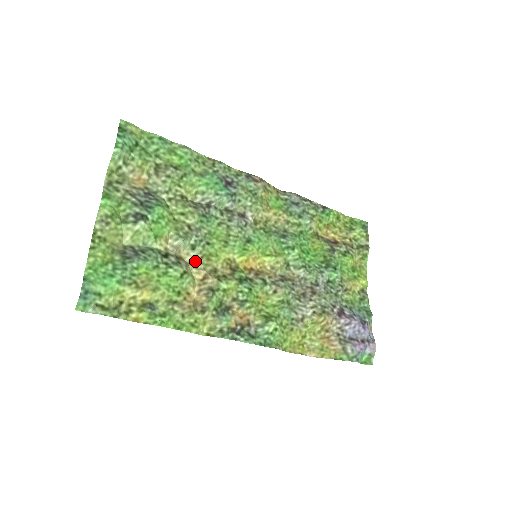
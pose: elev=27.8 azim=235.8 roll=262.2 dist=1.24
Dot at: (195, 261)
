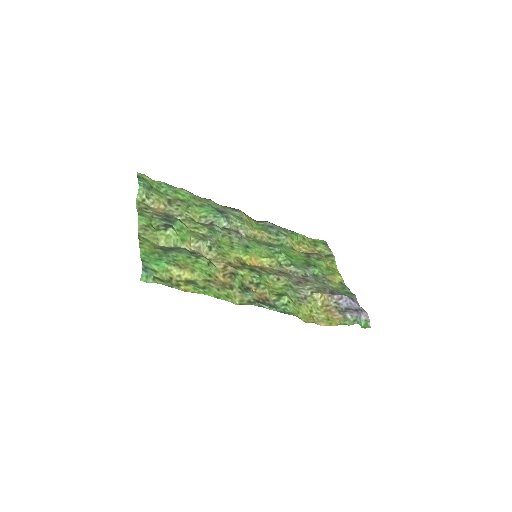
Dot at: (214, 257)
